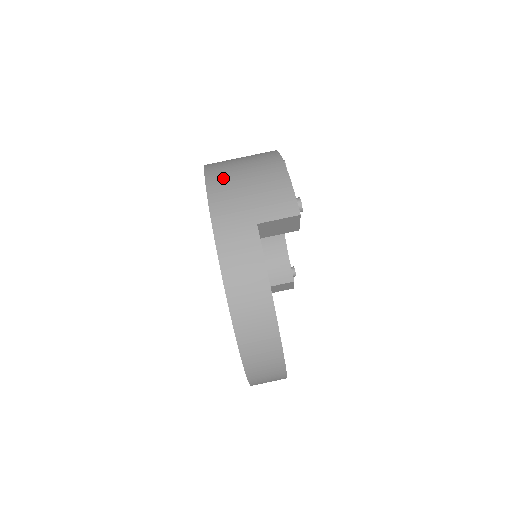
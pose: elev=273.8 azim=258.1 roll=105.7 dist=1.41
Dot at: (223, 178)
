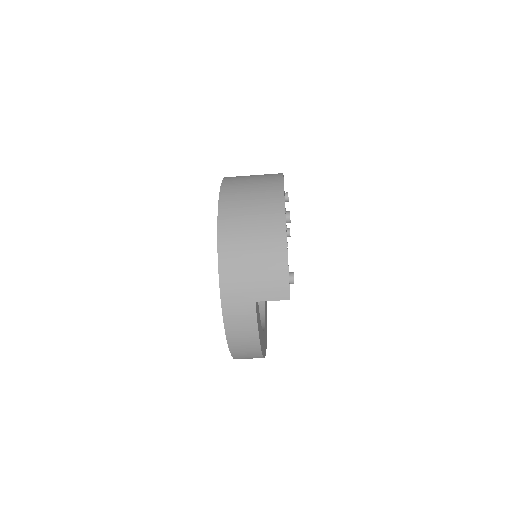
Dot at: (233, 247)
